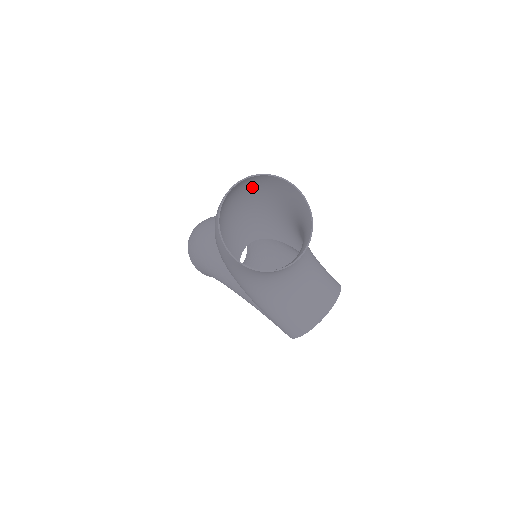
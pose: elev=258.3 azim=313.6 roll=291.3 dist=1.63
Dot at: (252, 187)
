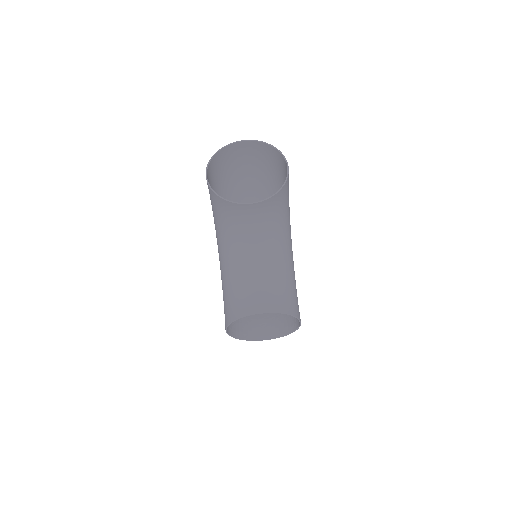
Dot at: (270, 169)
